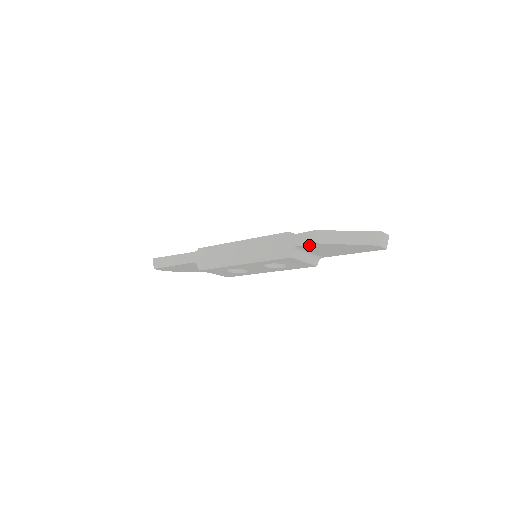
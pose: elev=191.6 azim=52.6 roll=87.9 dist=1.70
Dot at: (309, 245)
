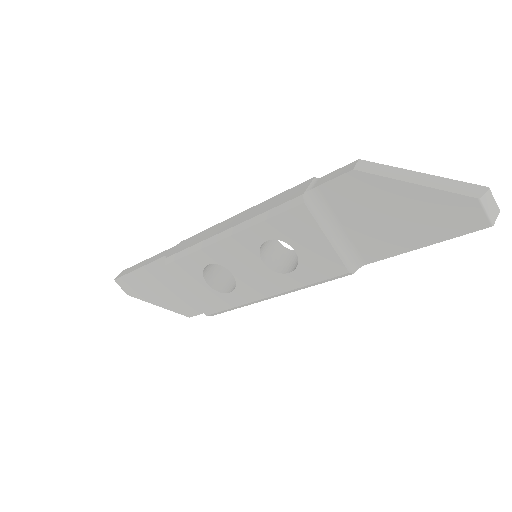
Dot at: (341, 182)
